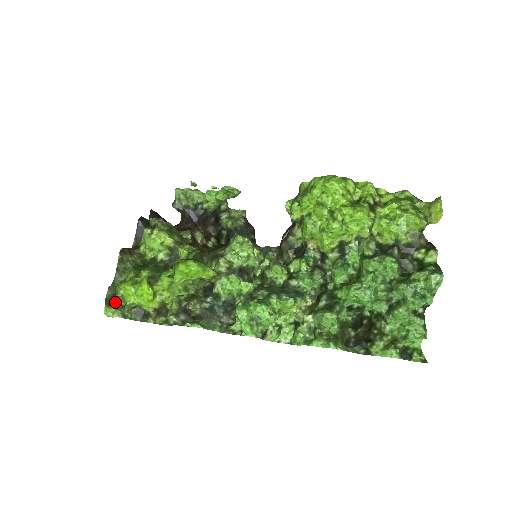
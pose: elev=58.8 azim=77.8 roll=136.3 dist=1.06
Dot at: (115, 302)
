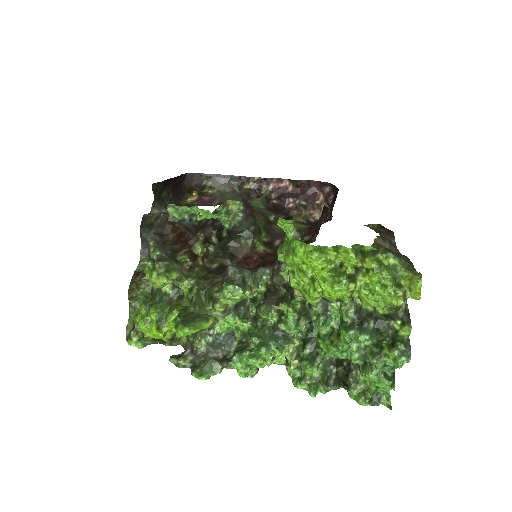
Dot at: (135, 331)
